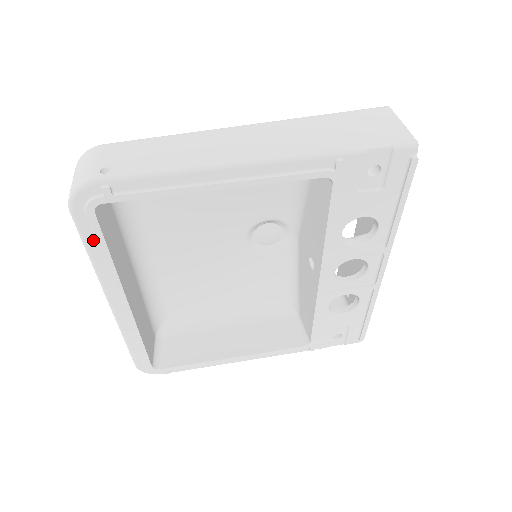
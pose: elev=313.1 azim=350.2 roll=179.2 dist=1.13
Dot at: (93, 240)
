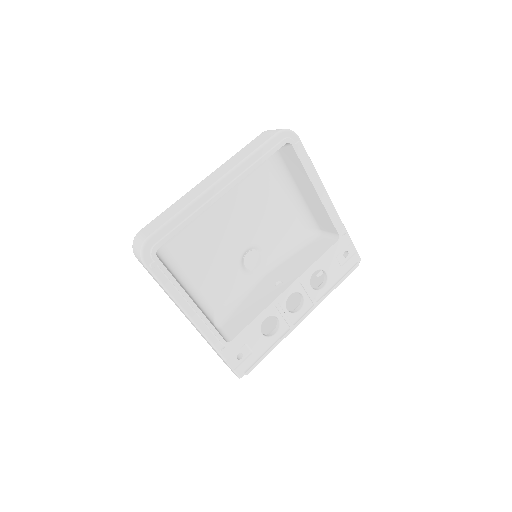
Dot at: (266, 150)
